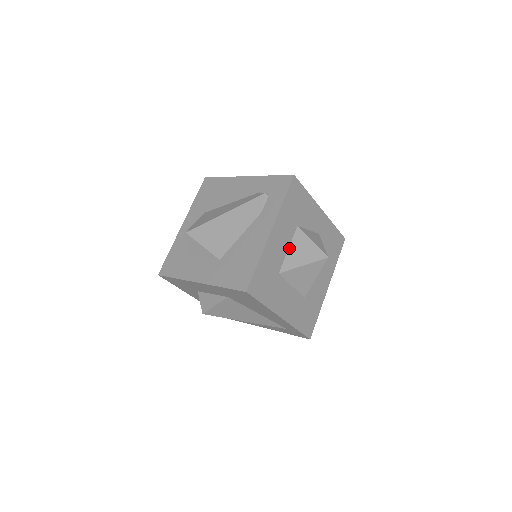
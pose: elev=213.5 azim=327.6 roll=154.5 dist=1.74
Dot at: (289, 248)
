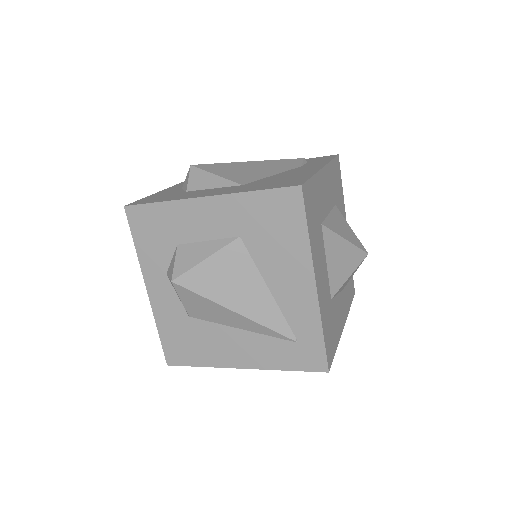
Dot at: (330, 213)
